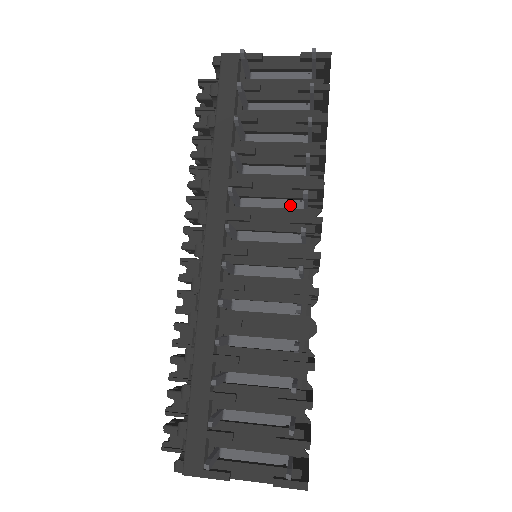
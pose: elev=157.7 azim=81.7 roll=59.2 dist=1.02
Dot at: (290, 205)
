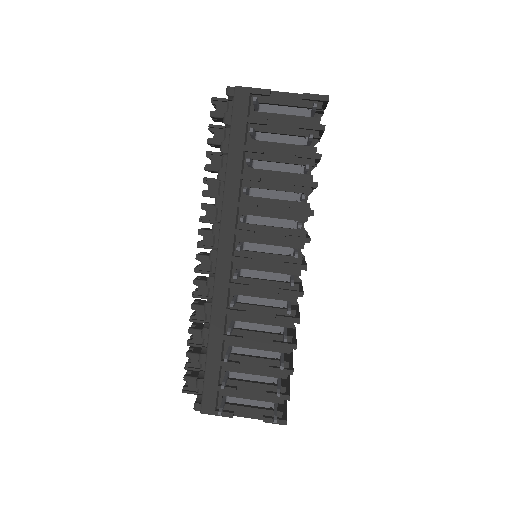
Dot at: (286, 224)
